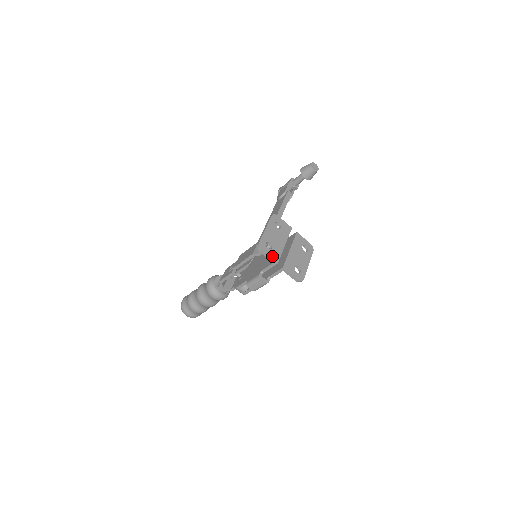
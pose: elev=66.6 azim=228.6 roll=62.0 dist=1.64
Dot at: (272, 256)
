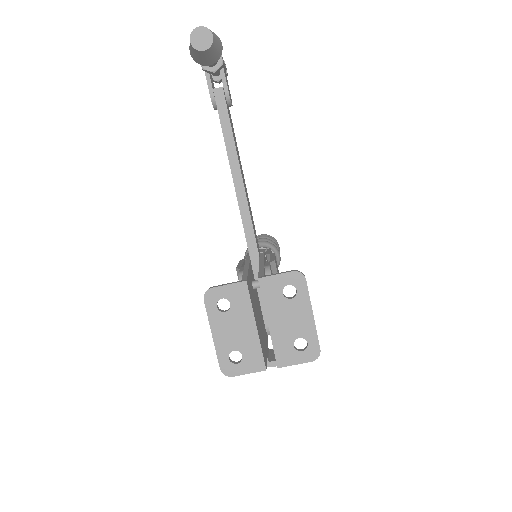
Dot at: (251, 368)
